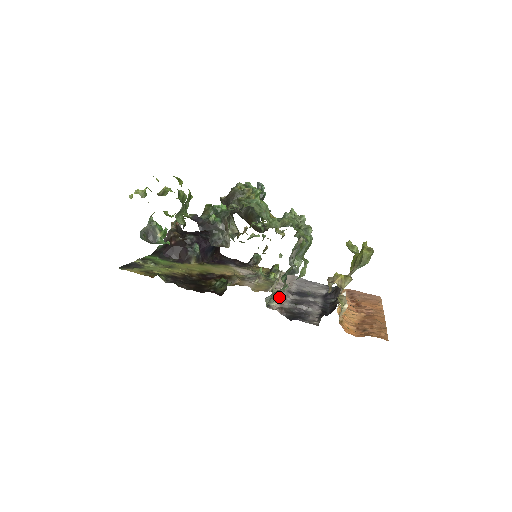
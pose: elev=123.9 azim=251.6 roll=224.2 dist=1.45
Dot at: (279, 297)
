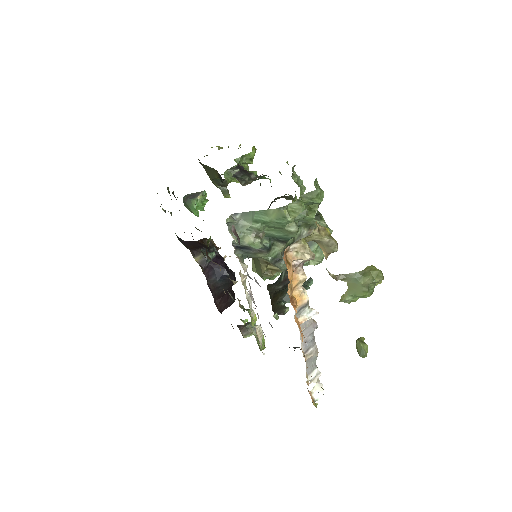
Dot at: (243, 268)
